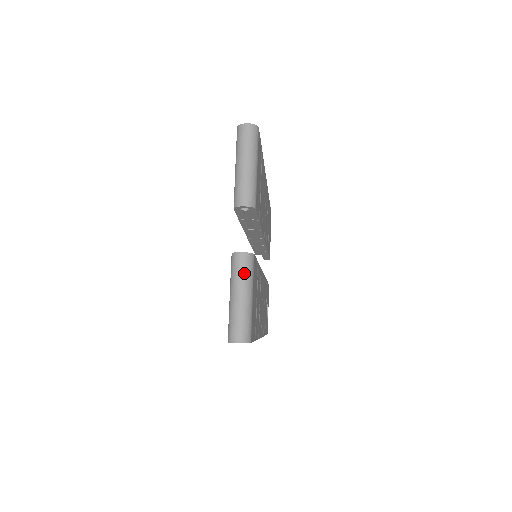
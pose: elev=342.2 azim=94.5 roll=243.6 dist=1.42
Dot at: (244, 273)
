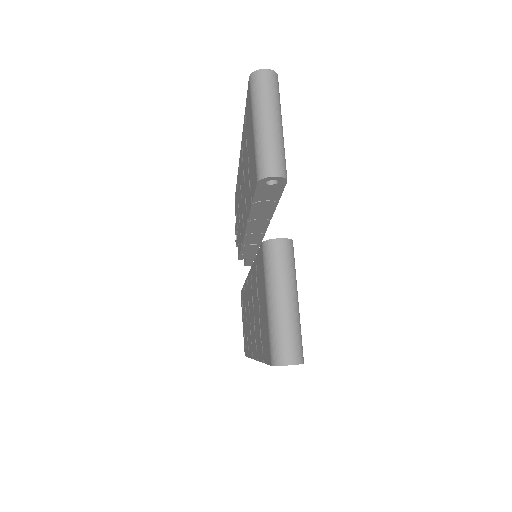
Dot at: (286, 267)
